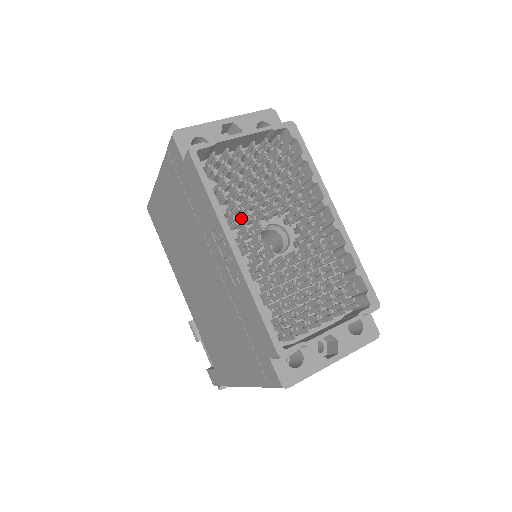
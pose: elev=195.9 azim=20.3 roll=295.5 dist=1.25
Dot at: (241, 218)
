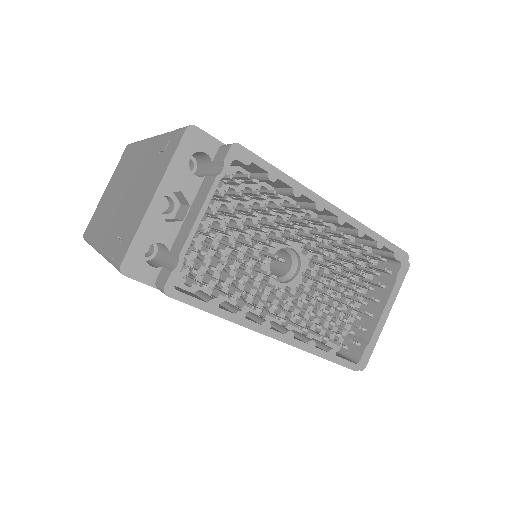
Dot at: occluded
